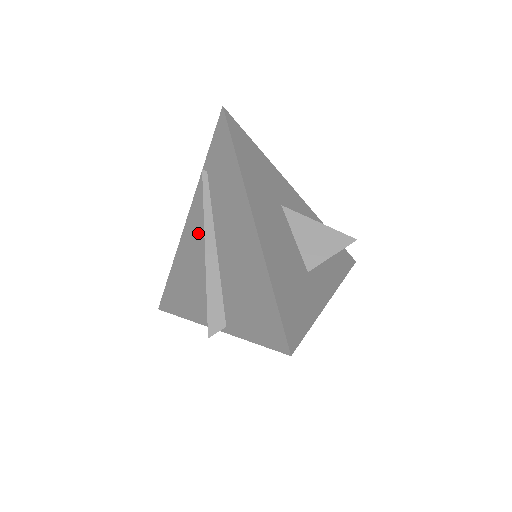
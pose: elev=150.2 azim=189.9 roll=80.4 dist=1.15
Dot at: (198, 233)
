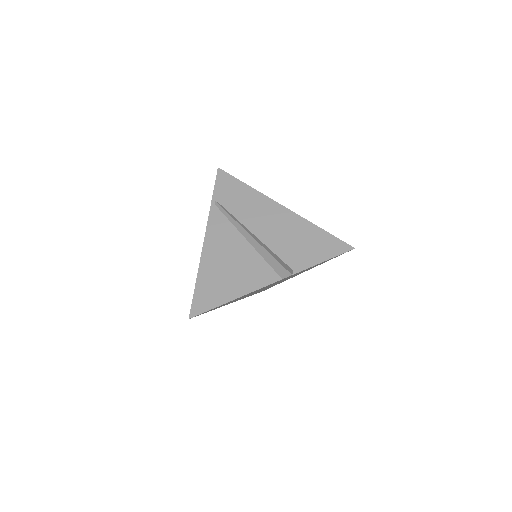
Dot at: (227, 238)
